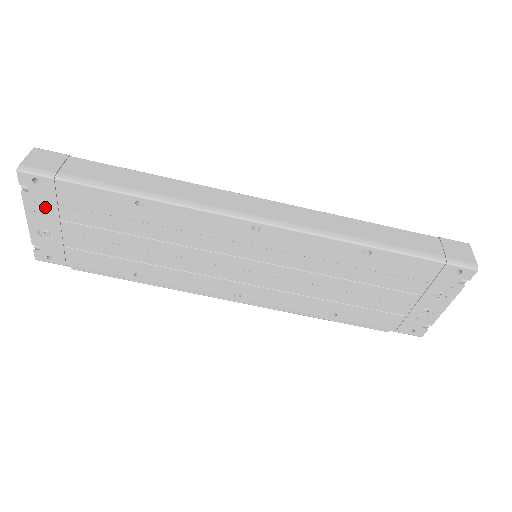
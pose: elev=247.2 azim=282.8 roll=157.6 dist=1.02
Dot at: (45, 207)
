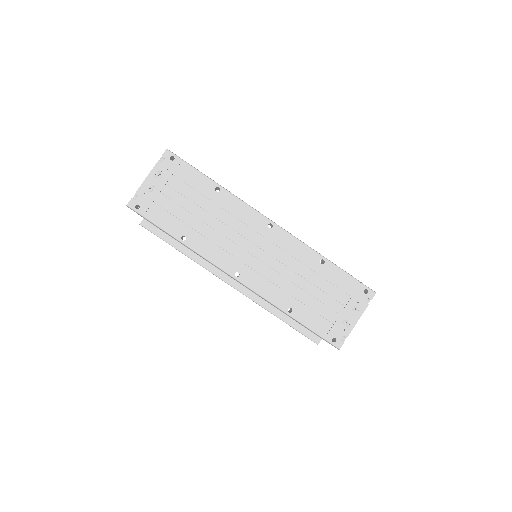
Dot at: (164, 173)
